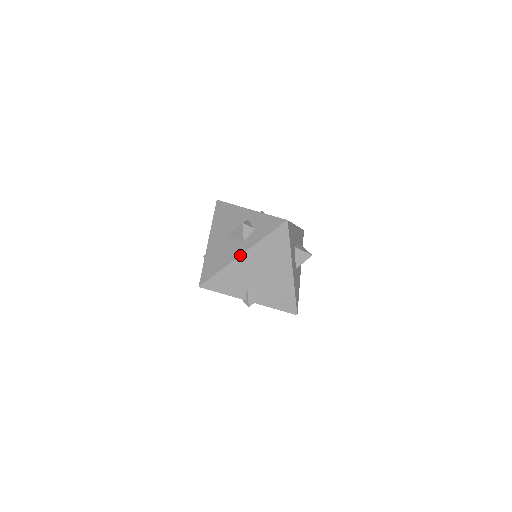
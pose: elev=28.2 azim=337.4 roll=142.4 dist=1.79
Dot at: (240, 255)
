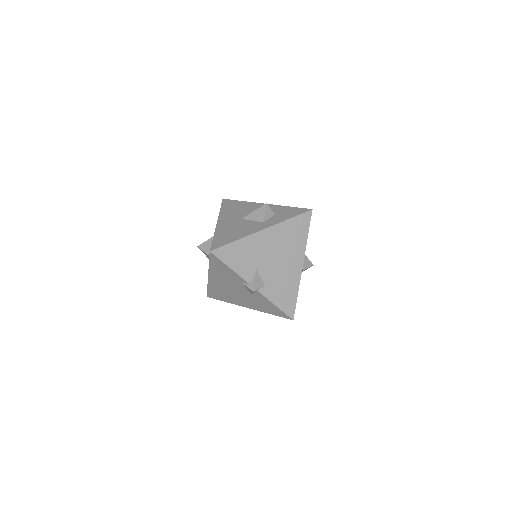
Dot at: (261, 230)
